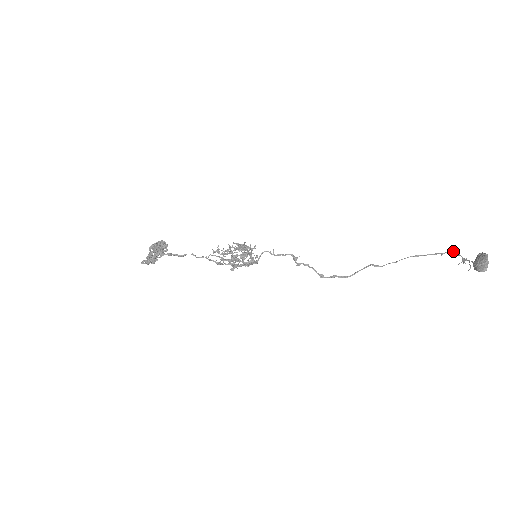
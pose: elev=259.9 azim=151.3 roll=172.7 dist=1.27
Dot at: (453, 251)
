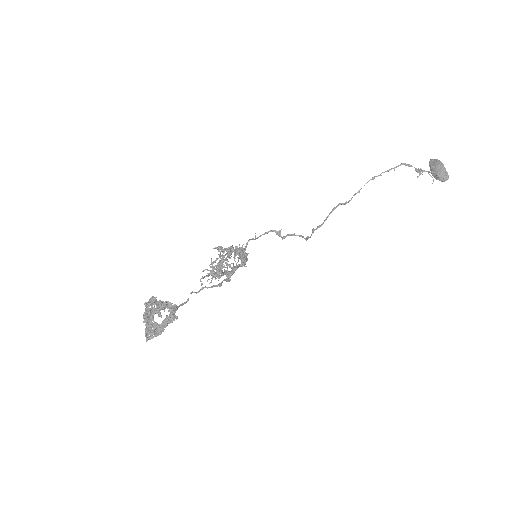
Dot at: (403, 163)
